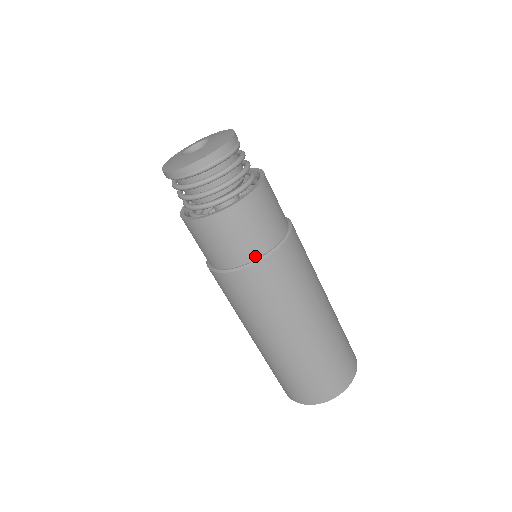
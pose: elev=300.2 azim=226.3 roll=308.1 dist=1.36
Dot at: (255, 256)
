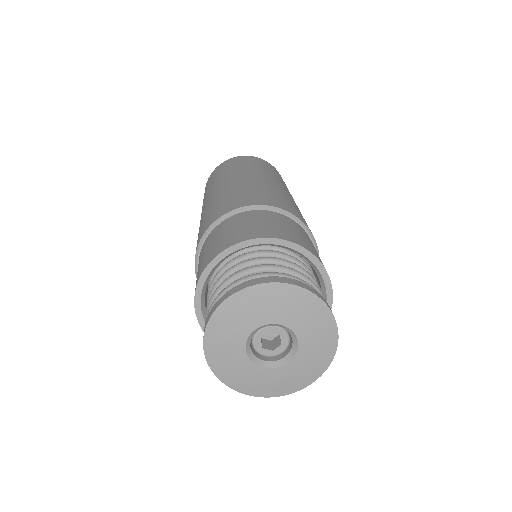
Dot at: occluded
